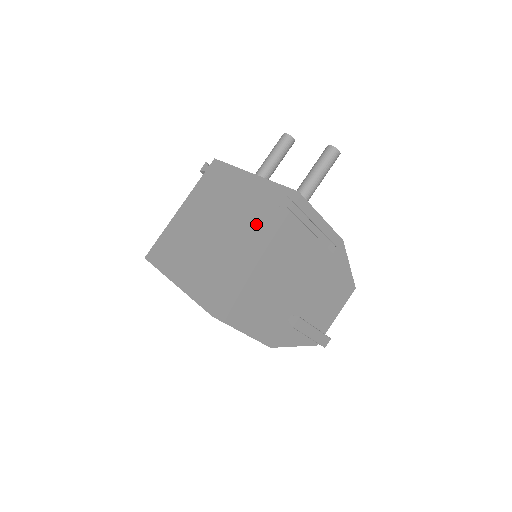
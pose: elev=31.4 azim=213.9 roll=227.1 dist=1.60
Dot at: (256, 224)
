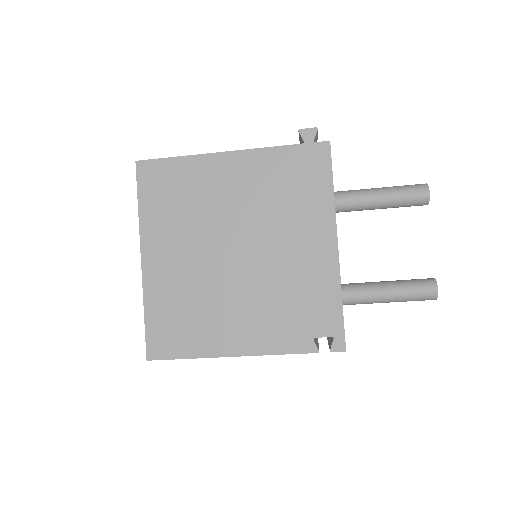
Dot at: (276, 322)
